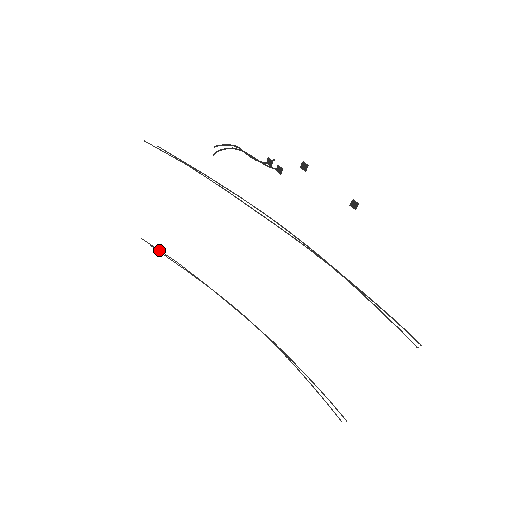
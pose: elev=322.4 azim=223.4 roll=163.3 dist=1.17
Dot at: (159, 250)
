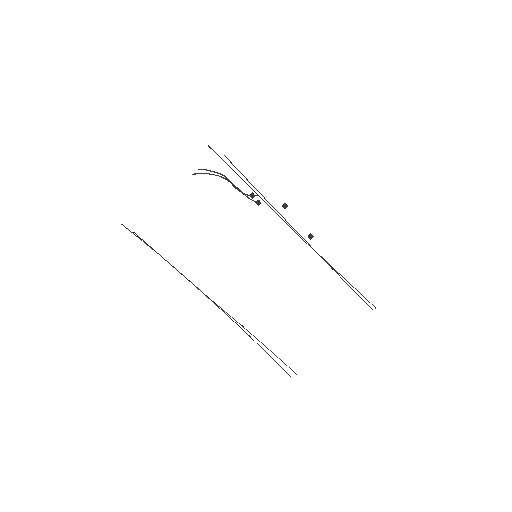
Dot at: (140, 238)
